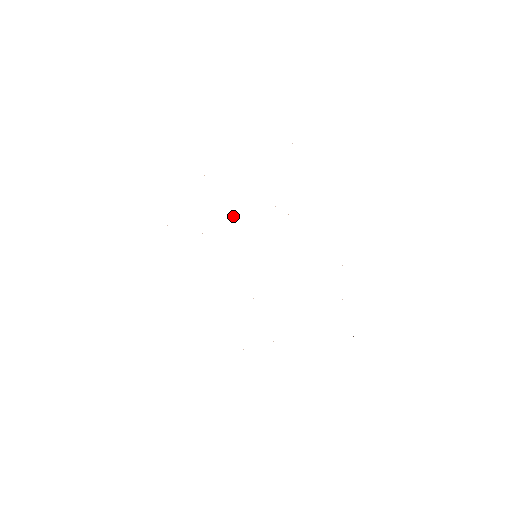
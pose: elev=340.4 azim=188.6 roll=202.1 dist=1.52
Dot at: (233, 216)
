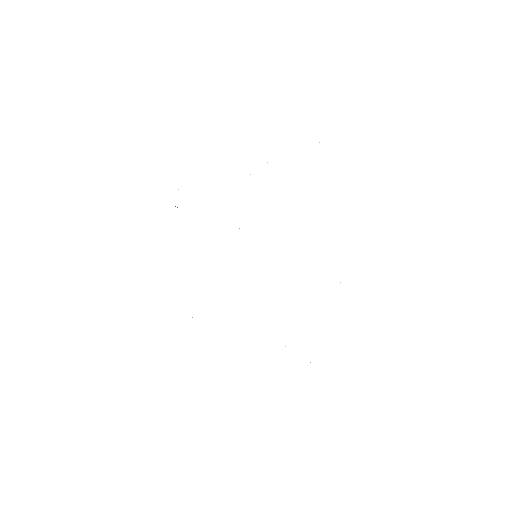
Dot at: occluded
